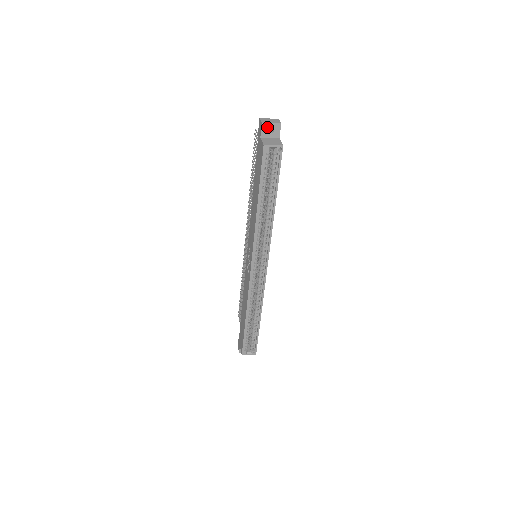
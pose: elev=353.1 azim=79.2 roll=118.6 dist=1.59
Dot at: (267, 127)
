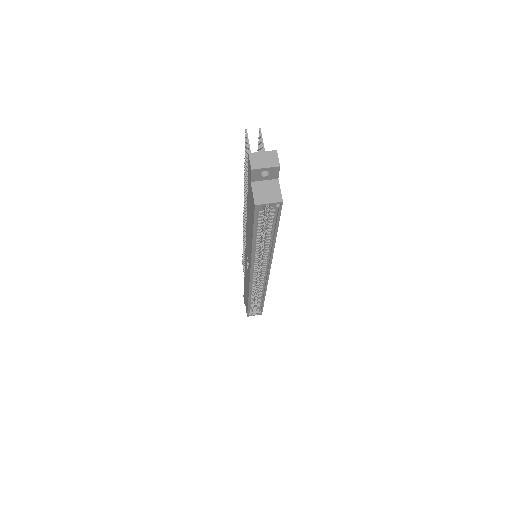
Dot at: (259, 172)
